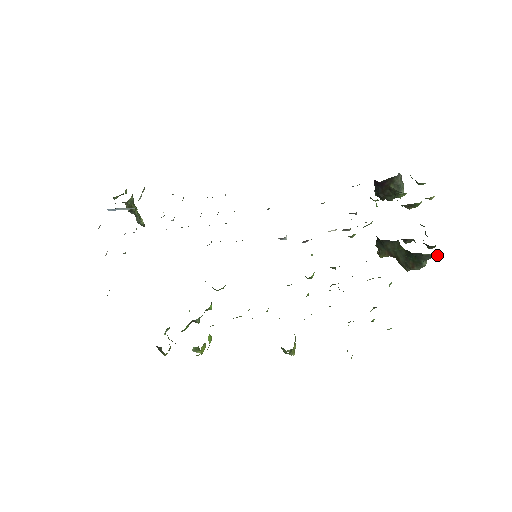
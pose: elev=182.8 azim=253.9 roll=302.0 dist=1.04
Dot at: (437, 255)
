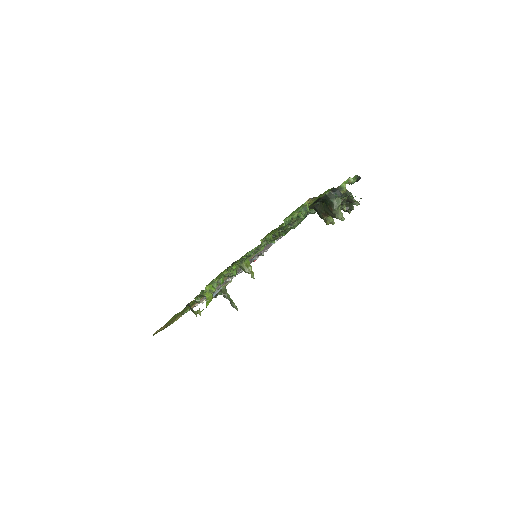
Dot at: (340, 194)
